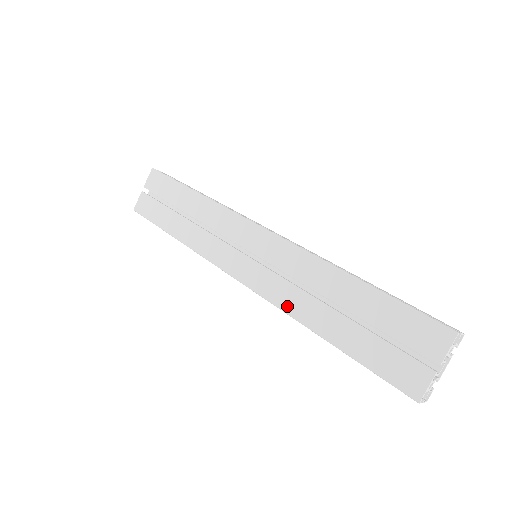
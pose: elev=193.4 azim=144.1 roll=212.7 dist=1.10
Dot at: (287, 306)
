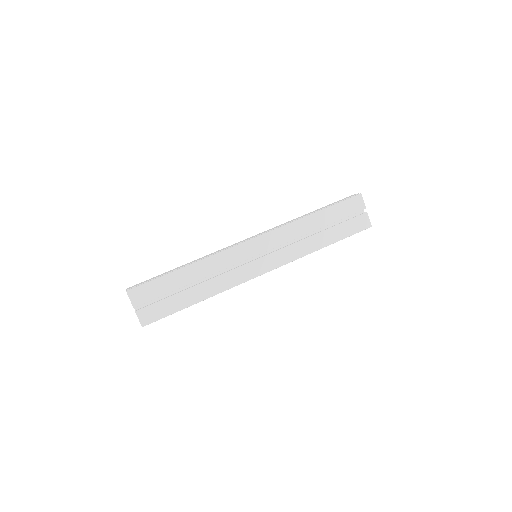
Dot at: (300, 254)
